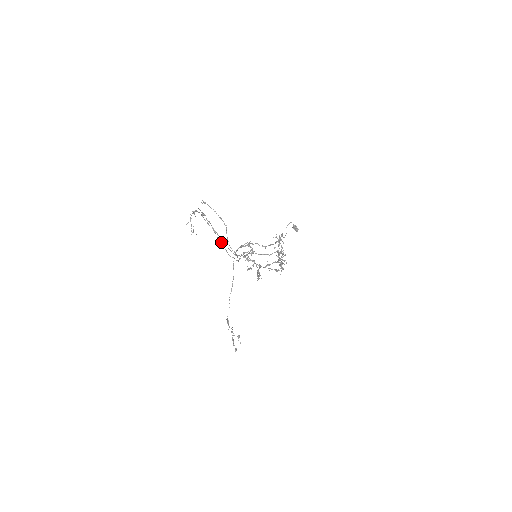
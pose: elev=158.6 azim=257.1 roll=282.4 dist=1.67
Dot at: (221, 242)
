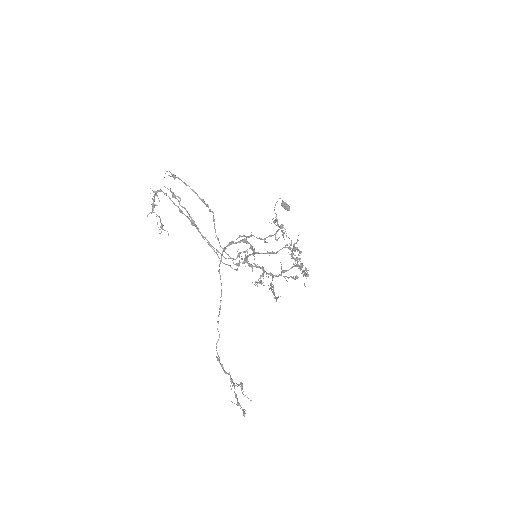
Dot at: occluded
